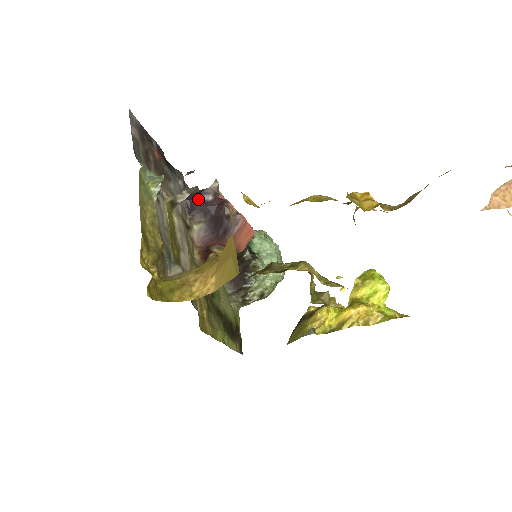
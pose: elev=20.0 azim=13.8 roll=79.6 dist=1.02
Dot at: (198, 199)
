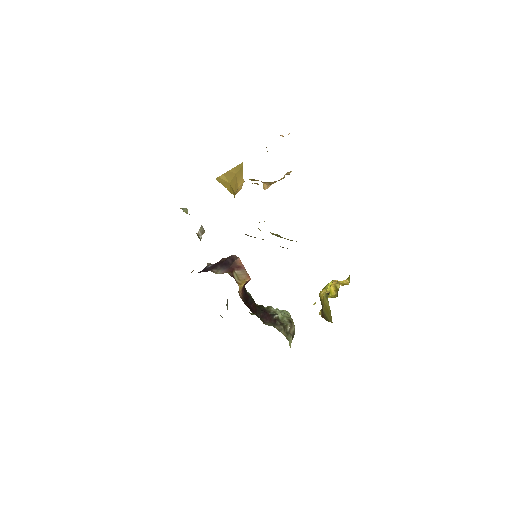
Dot at: (207, 268)
